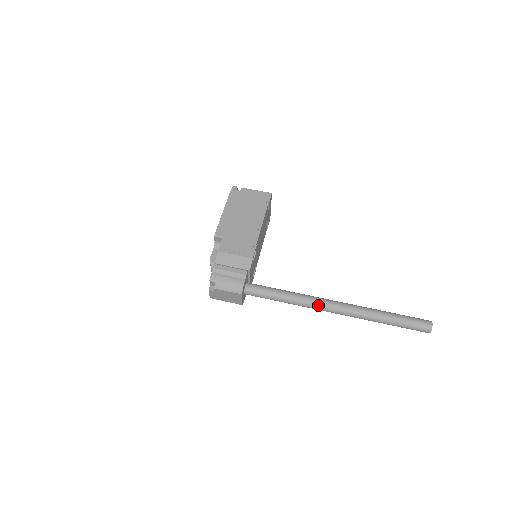
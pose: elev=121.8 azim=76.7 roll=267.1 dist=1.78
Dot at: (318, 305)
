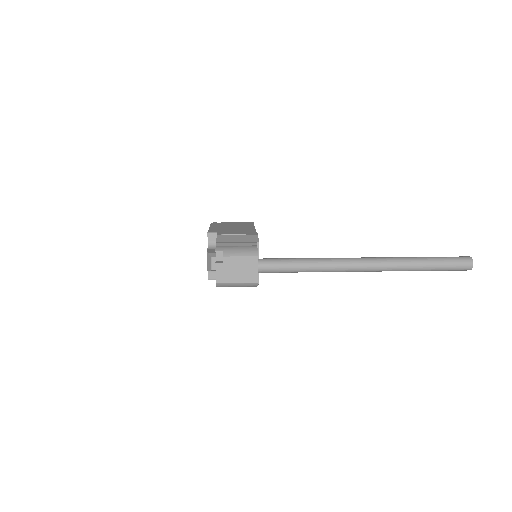
Dot at: (346, 261)
